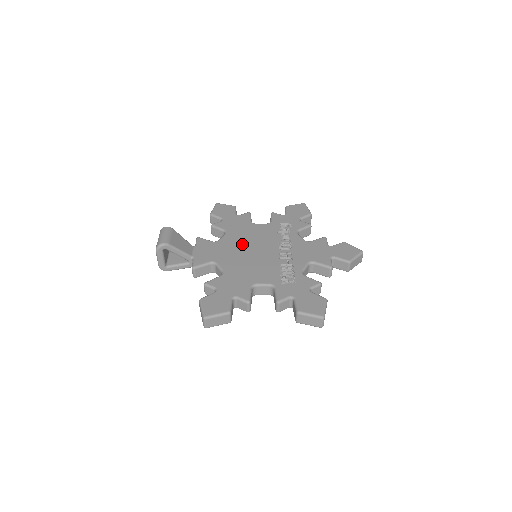
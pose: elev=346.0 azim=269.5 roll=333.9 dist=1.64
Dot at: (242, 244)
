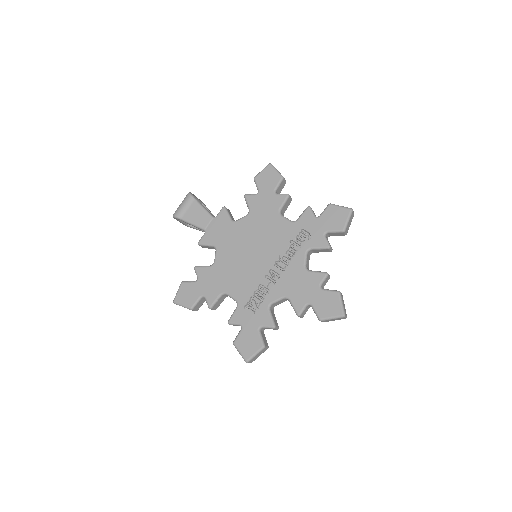
Dot at: (250, 238)
